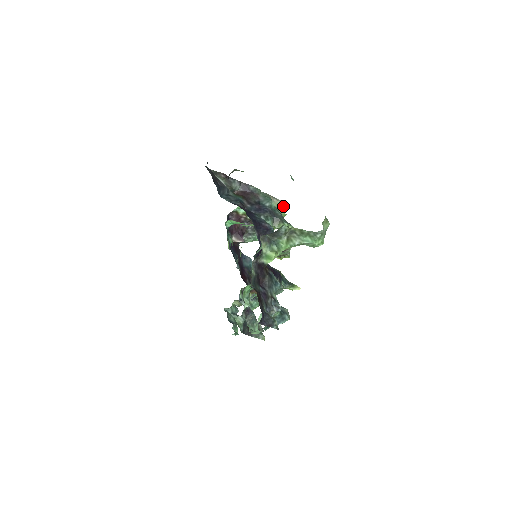
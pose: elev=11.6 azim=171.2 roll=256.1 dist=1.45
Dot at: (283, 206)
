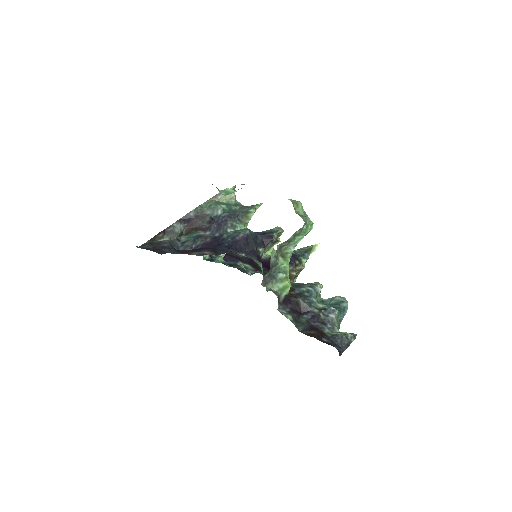
Dot at: occluded
